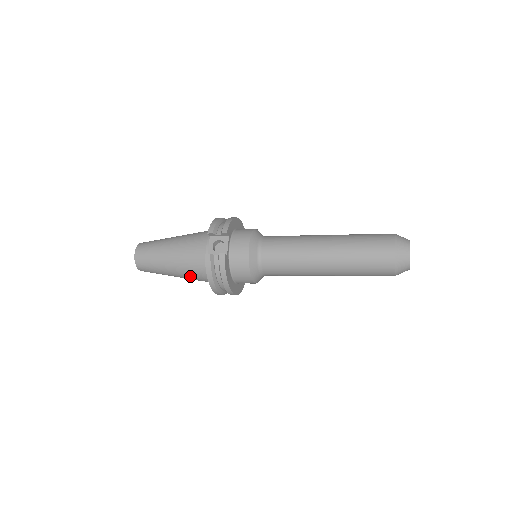
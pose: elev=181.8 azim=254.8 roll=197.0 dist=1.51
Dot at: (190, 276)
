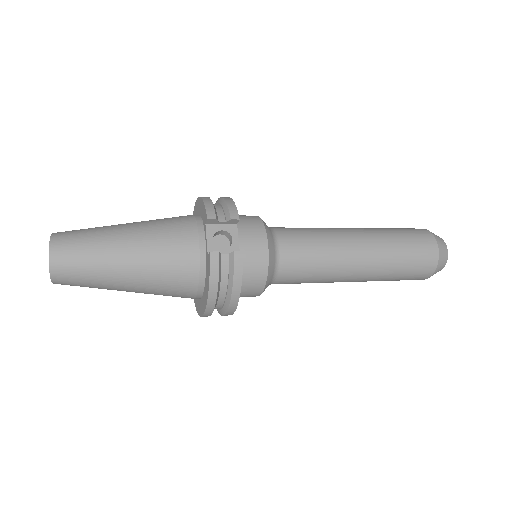
Dot at: (160, 289)
